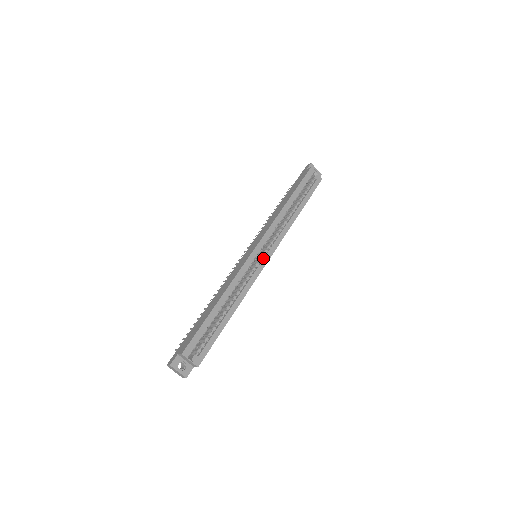
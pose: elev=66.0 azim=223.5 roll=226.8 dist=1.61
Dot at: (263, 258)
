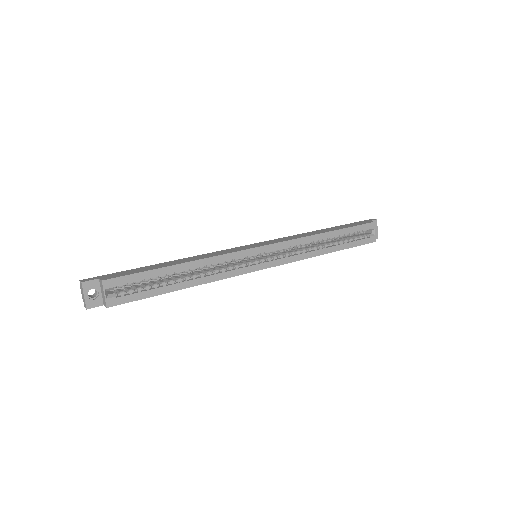
Dot at: (261, 262)
